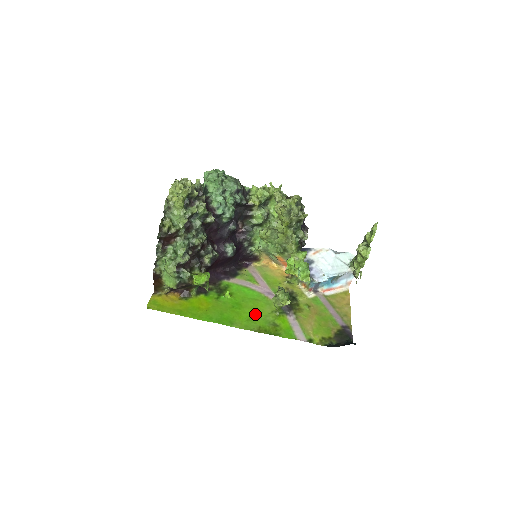
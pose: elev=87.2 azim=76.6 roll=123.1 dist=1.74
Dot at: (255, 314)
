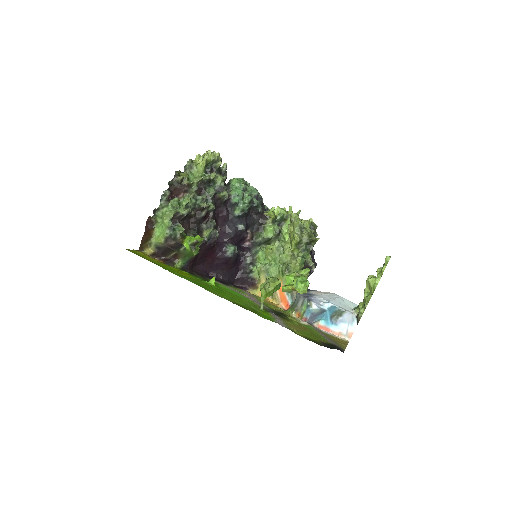
Dot at: (236, 299)
